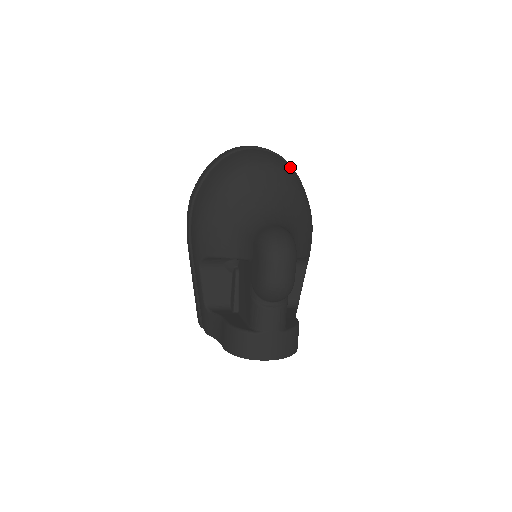
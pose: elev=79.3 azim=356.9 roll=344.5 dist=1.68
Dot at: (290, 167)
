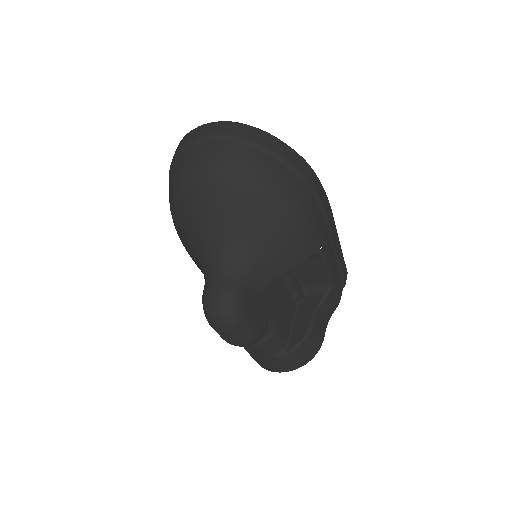
Dot at: (253, 147)
